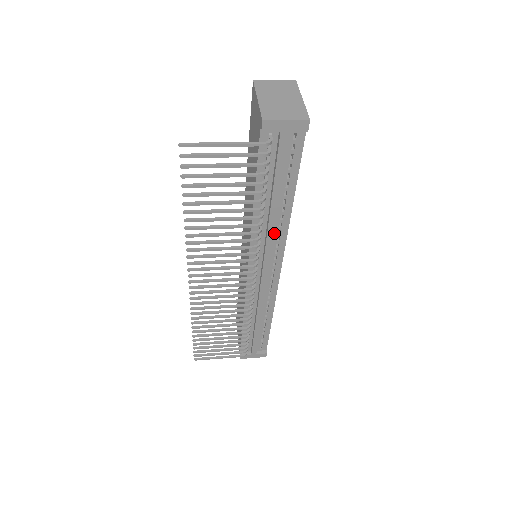
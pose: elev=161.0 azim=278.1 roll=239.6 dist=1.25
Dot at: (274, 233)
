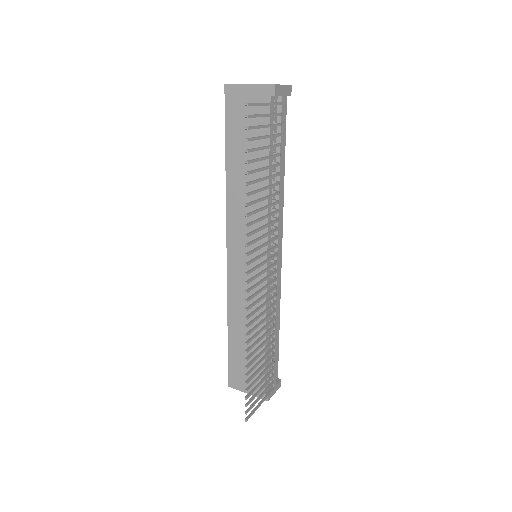
Dot at: occluded
